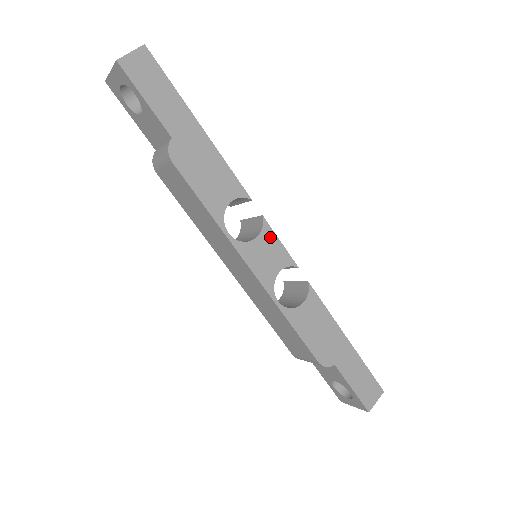
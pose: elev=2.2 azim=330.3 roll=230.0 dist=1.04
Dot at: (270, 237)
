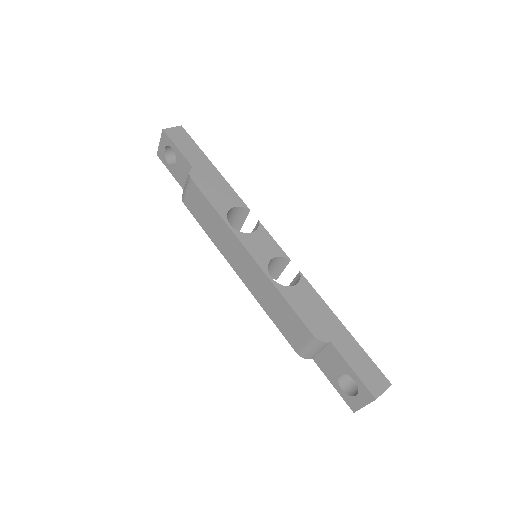
Dot at: (265, 234)
